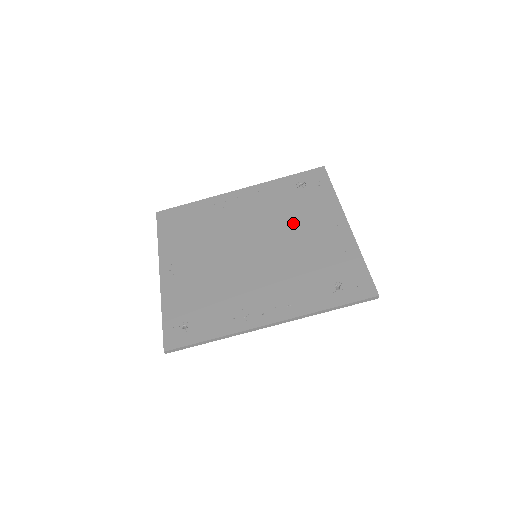
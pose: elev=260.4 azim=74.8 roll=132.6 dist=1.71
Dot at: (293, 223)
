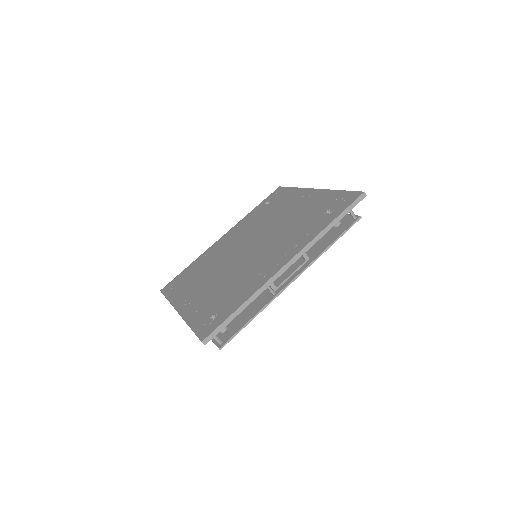
Dot at: (273, 218)
